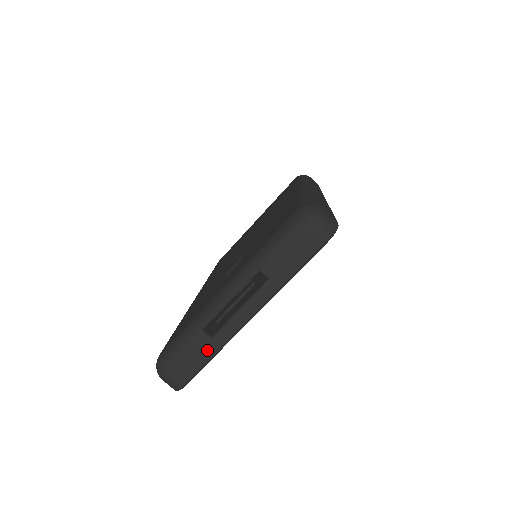
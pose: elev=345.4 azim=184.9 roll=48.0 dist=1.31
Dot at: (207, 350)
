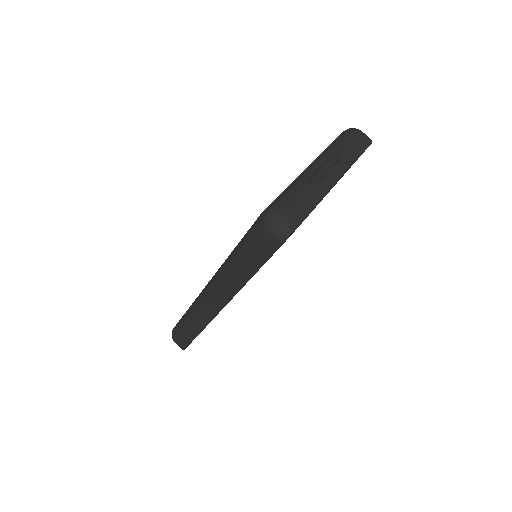
Dot at: (312, 197)
